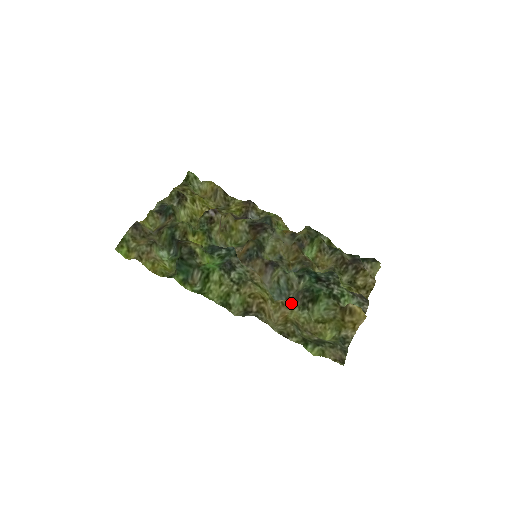
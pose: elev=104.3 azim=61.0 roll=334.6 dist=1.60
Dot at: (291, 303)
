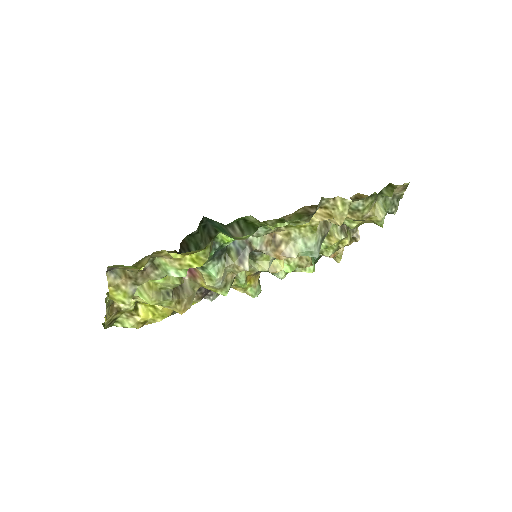
Dot at: occluded
